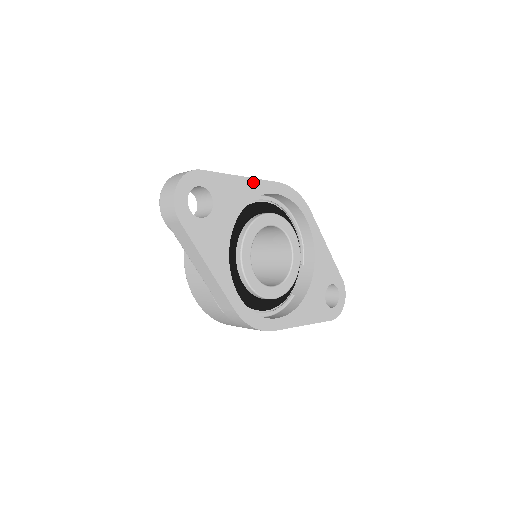
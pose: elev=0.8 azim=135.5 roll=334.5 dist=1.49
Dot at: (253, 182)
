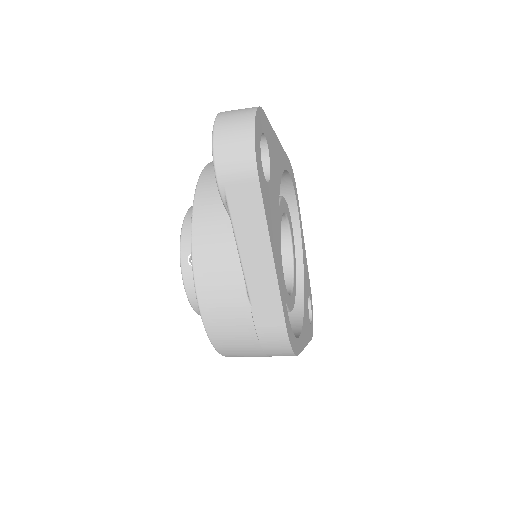
Dot at: (281, 150)
